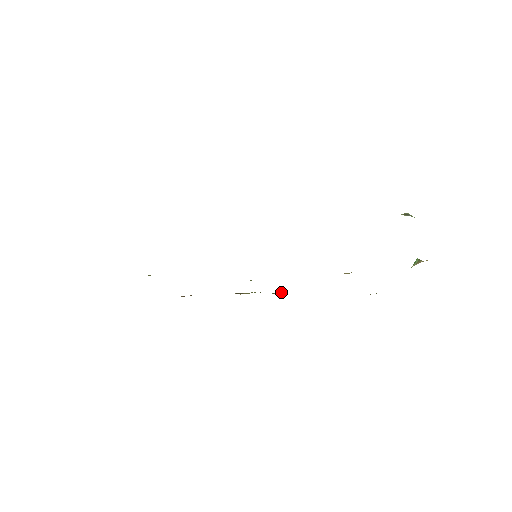
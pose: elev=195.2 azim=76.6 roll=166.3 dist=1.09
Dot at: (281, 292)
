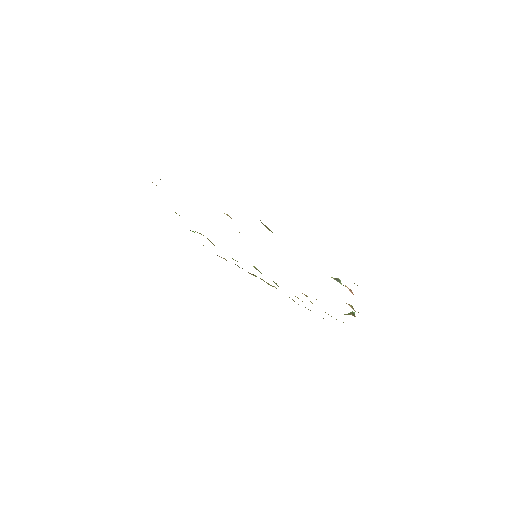
Dot at: (274, 286)
